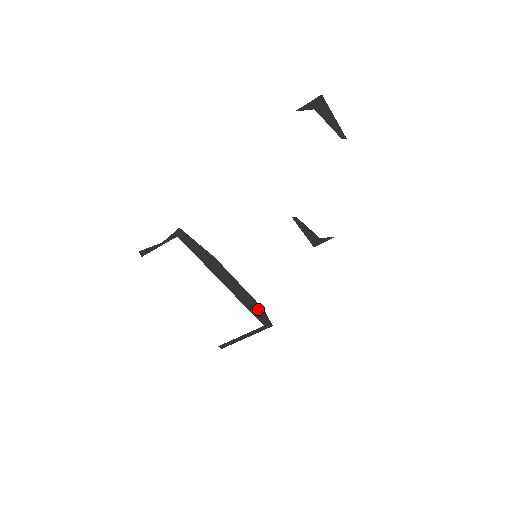
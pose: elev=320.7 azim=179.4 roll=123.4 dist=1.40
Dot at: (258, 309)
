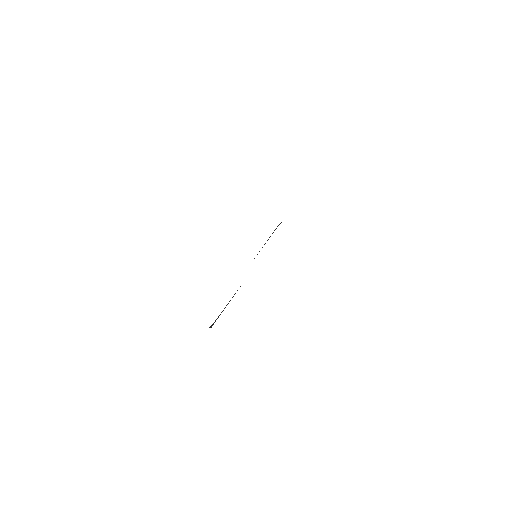
Dot at: occluded
